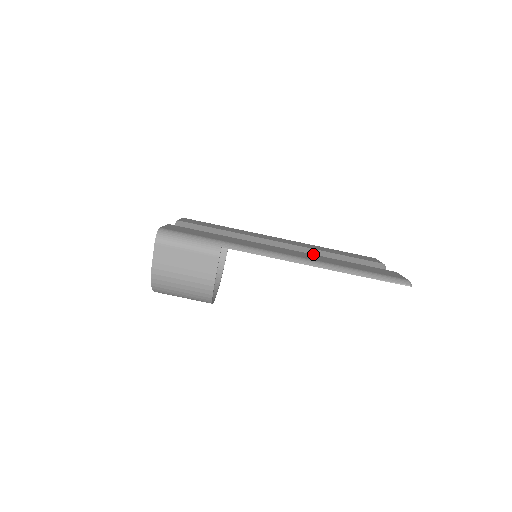
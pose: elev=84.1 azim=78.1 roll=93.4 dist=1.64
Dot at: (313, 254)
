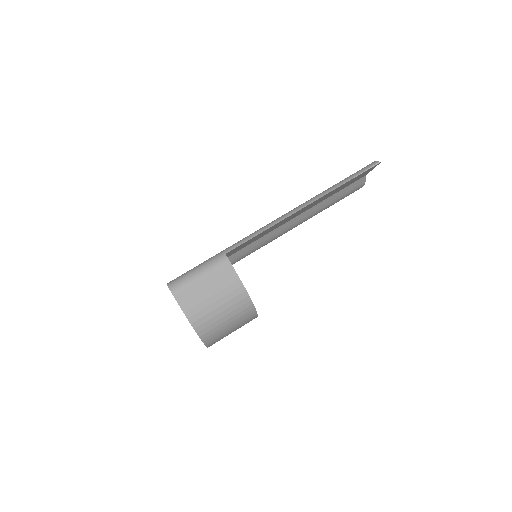
Dot at: occluded
